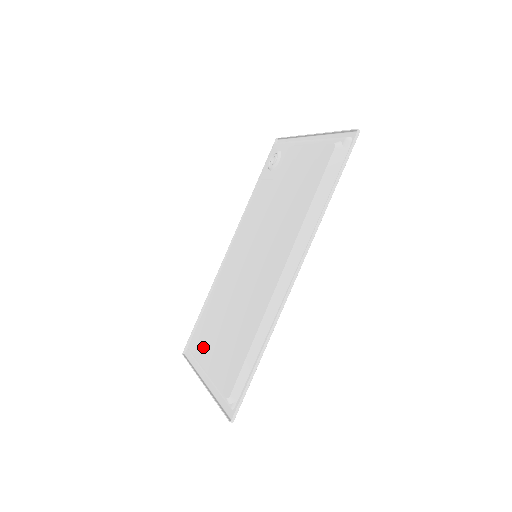
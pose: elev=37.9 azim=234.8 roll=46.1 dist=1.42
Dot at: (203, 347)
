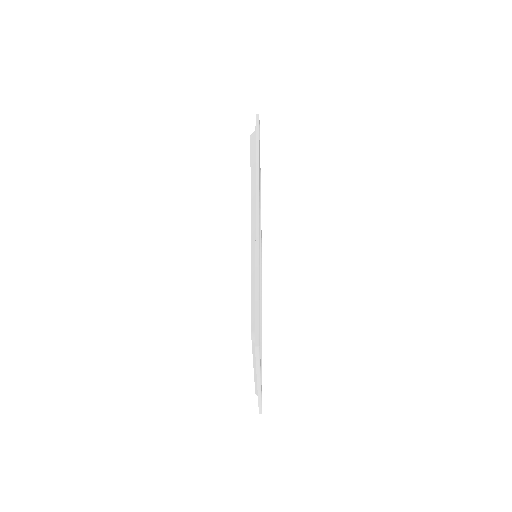
Dot at: occluded
